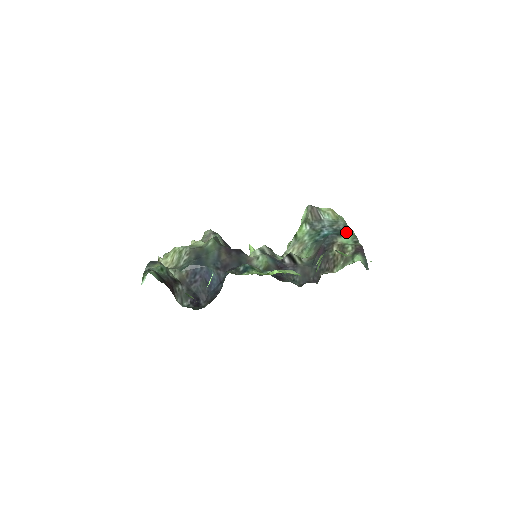
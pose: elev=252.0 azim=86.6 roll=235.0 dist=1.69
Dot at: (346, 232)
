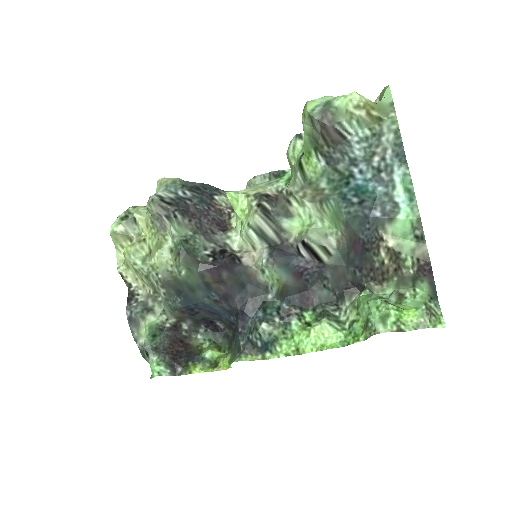
Dot at: (400, 193)
